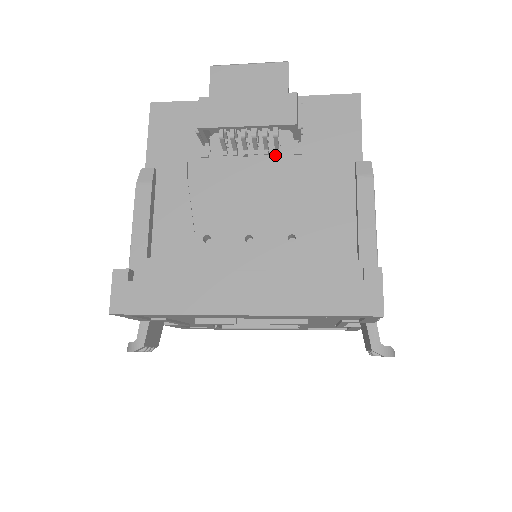
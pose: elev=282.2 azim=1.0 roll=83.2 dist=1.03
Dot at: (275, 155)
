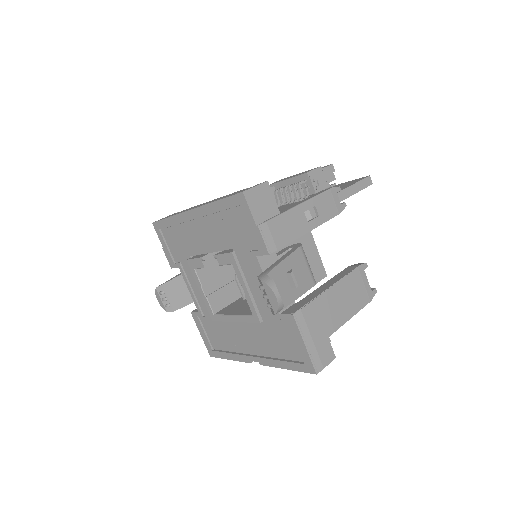
Dot at: (298, 201)
